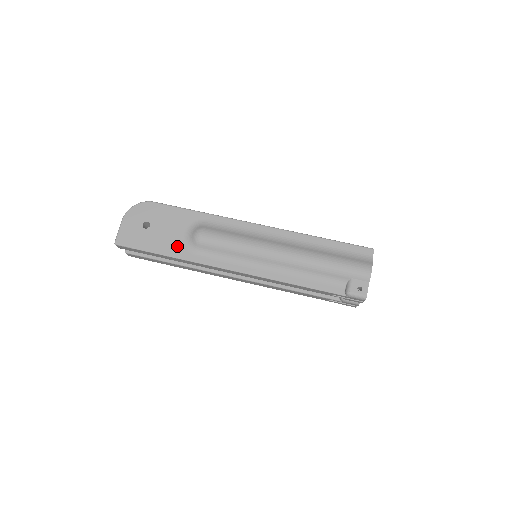
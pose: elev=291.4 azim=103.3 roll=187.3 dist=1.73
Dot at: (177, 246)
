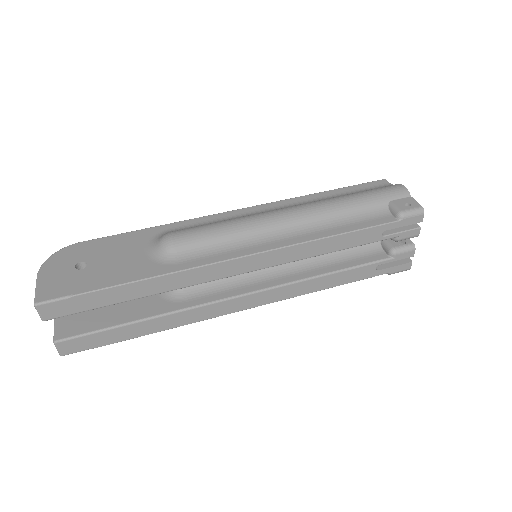
Dot at: (142, 266)
